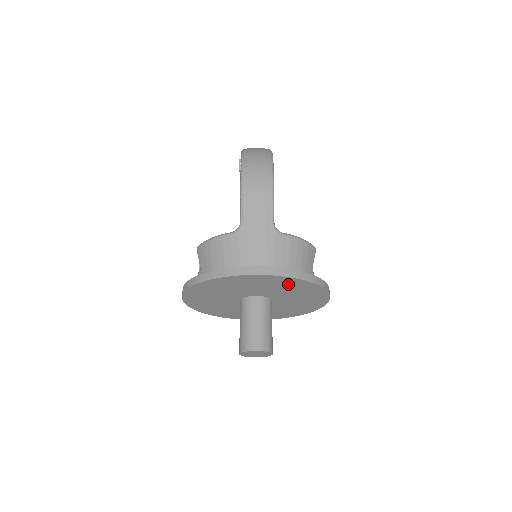
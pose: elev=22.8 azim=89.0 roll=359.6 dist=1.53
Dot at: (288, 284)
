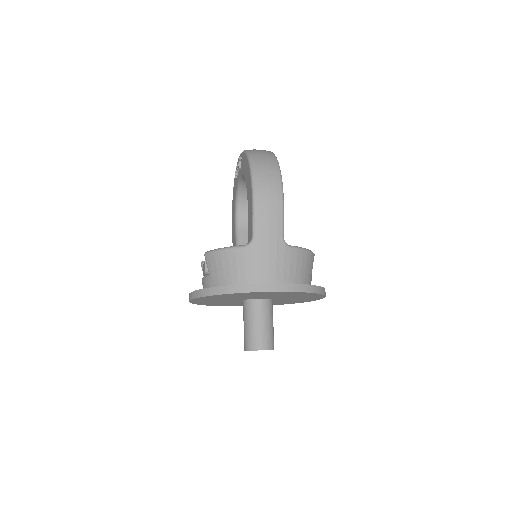
Dot at: (295, 294)
